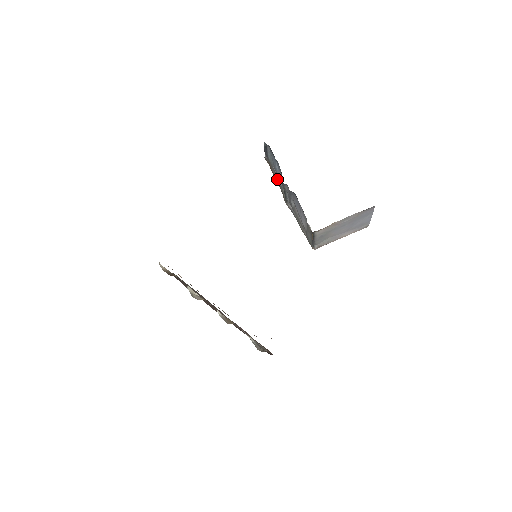
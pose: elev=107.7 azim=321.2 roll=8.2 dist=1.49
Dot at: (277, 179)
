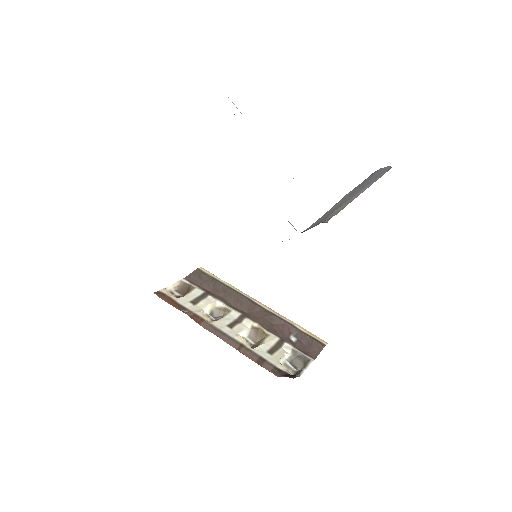
Dot at: occluded
